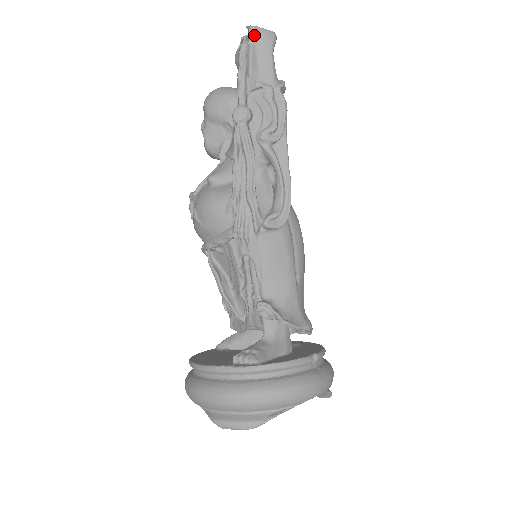
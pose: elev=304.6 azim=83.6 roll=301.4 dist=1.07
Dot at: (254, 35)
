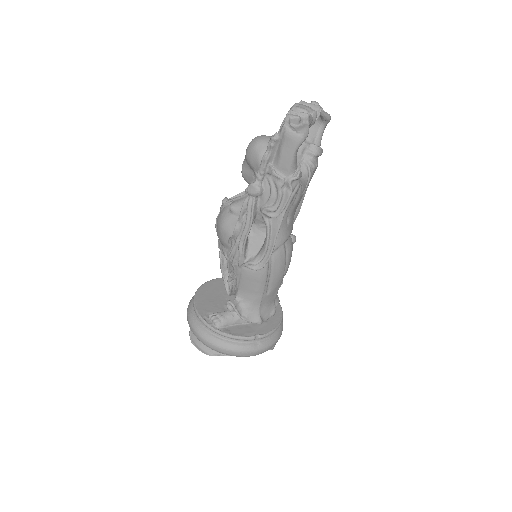
Dot at: (284, 134)
